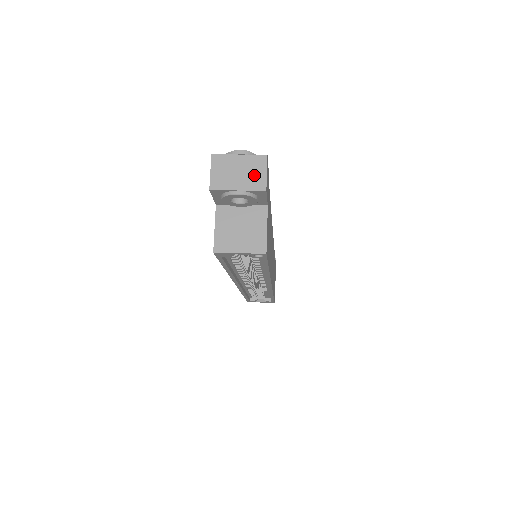
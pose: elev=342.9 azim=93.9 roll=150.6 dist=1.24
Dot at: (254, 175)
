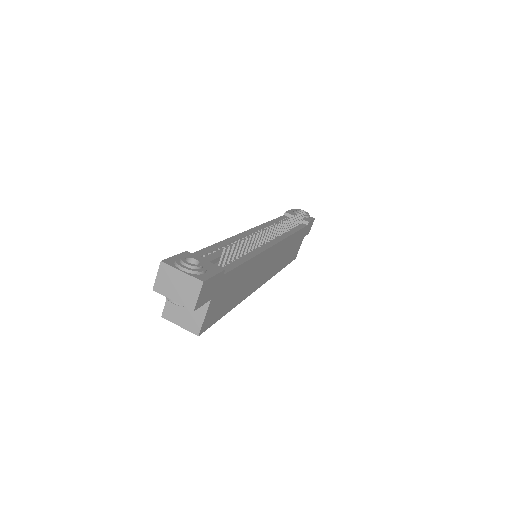
Dot at: (188, 294)
